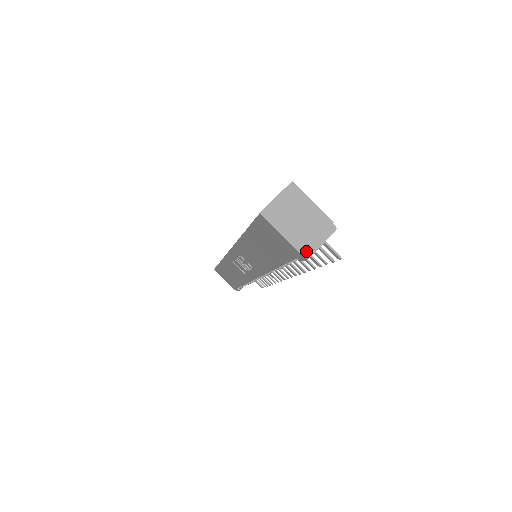
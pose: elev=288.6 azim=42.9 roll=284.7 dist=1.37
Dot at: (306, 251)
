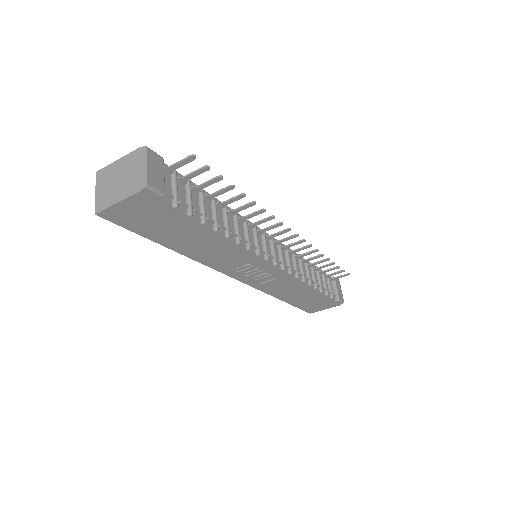
Dot at: (141, 185)
